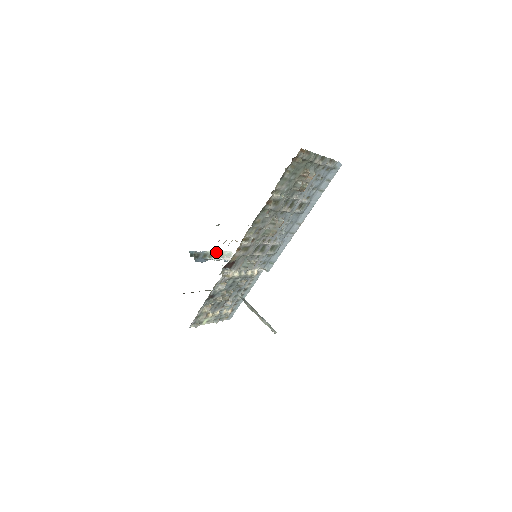
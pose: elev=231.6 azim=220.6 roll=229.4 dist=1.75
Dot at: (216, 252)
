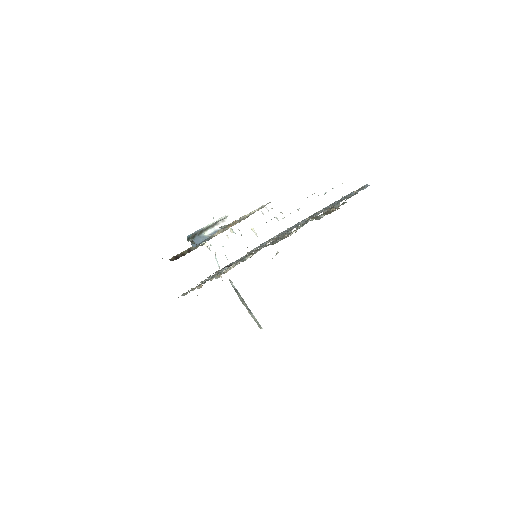
Dot at: (212, 223)
